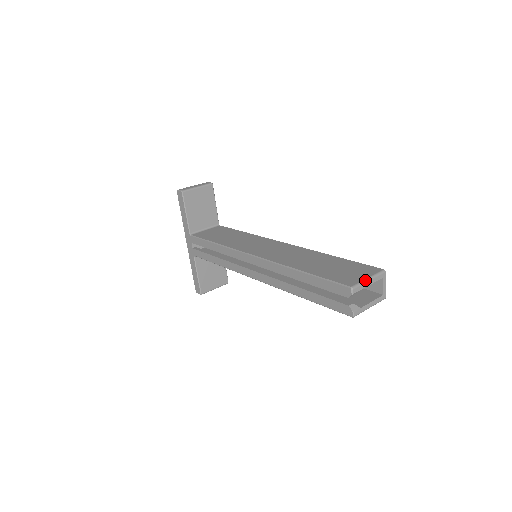
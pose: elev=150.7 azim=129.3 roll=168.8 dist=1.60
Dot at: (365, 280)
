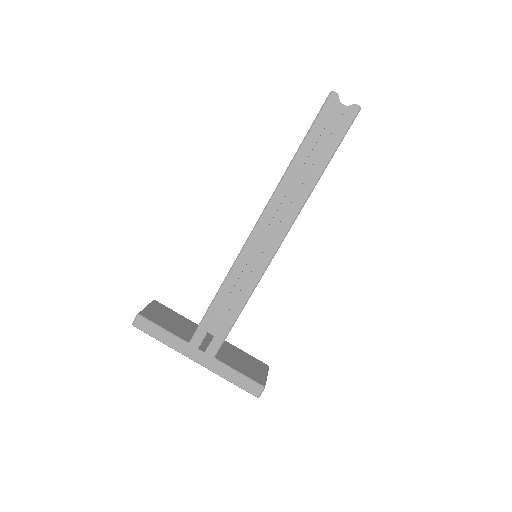
Dot at: occluded
